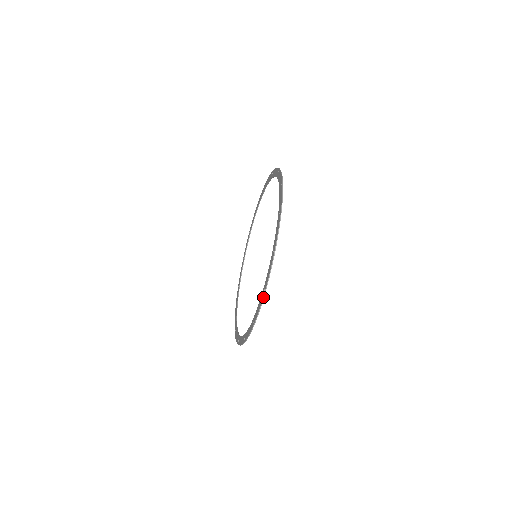
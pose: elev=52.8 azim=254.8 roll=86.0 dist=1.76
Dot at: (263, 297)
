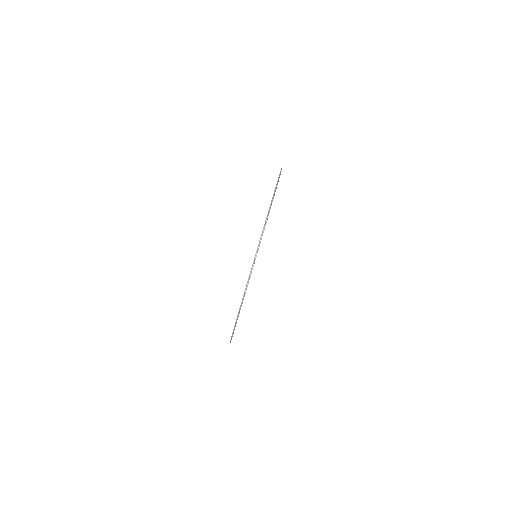
Dot at: (255, 254)
